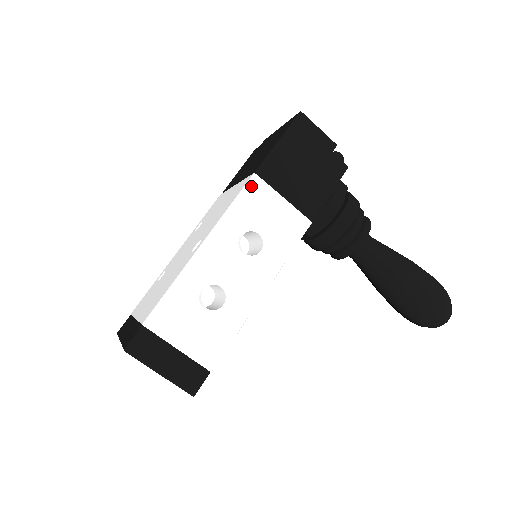
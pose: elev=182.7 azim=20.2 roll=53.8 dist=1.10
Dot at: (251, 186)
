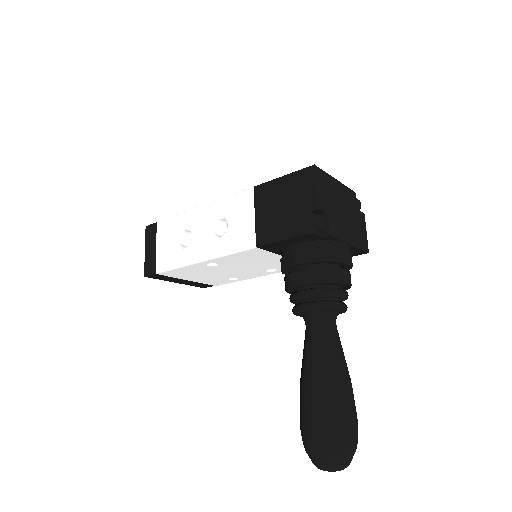
Dot at: (245, 193)
